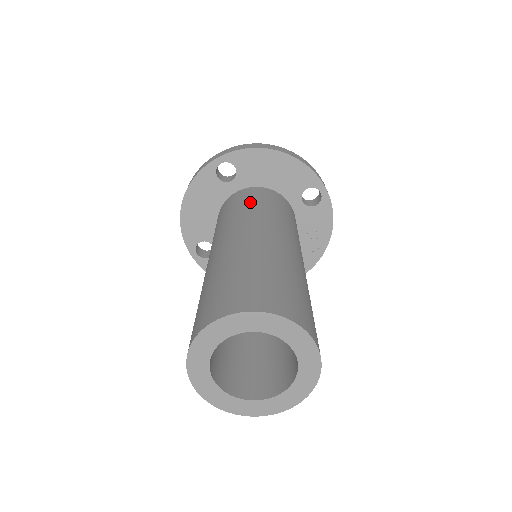
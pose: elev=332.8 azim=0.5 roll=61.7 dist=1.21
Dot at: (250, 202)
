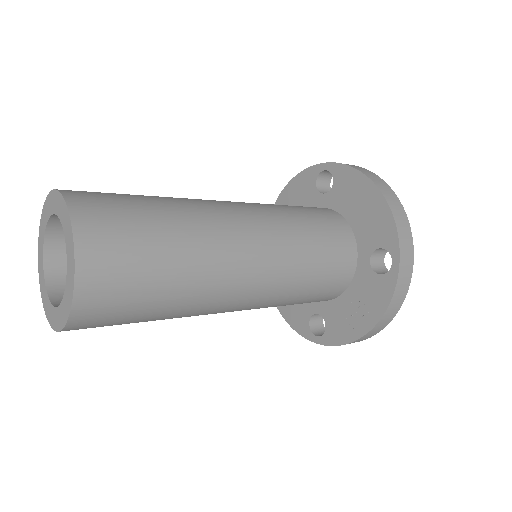
Dot at: (298, 208)
